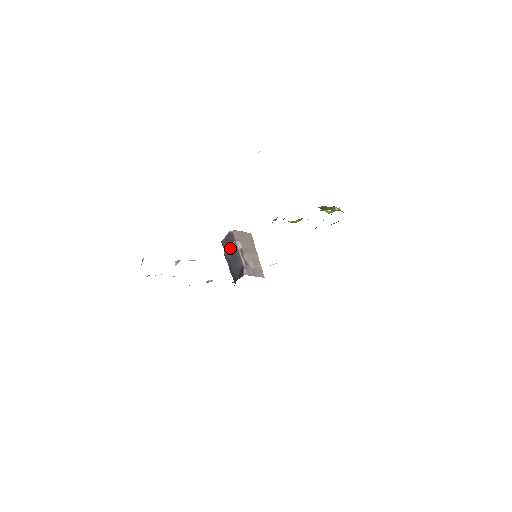
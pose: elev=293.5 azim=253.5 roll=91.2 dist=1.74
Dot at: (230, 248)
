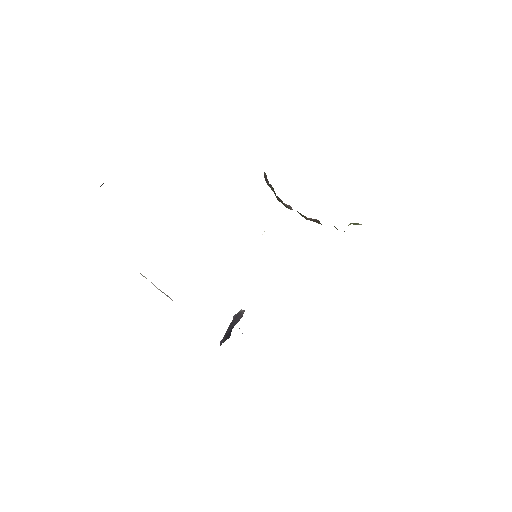
Dot at: occluded
